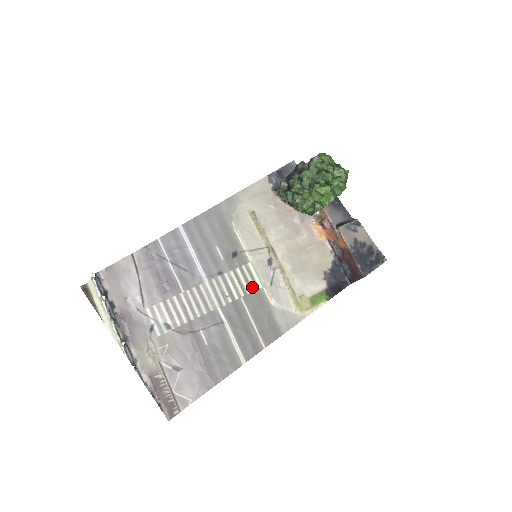
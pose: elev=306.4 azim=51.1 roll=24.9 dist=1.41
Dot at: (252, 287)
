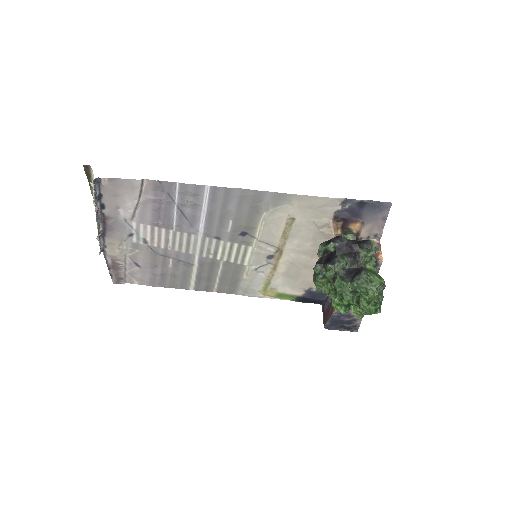
Dot at: (238, 260)
